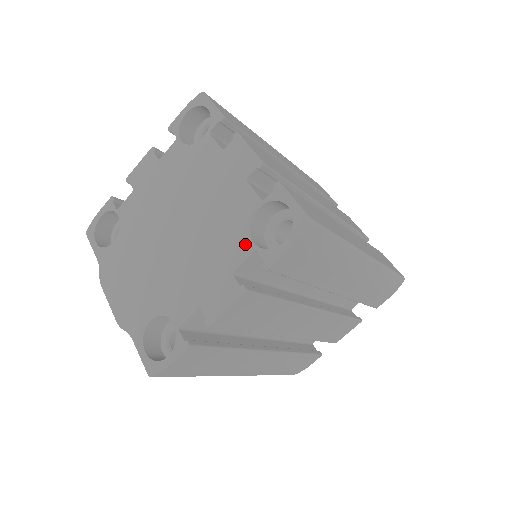
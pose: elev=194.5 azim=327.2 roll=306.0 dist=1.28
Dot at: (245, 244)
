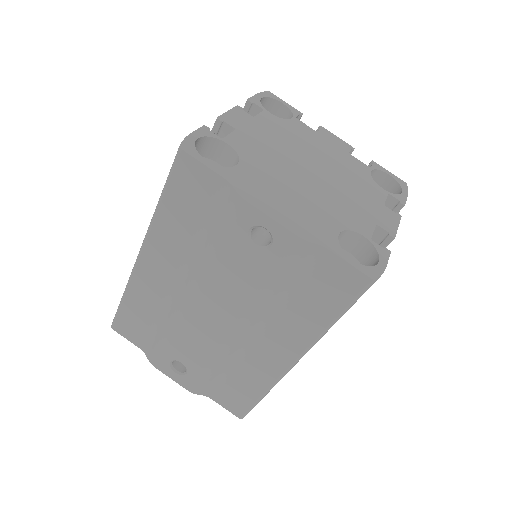
Dot at: (379, 189)
